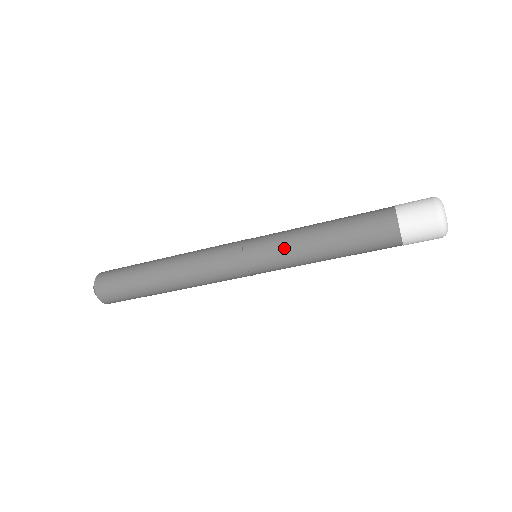
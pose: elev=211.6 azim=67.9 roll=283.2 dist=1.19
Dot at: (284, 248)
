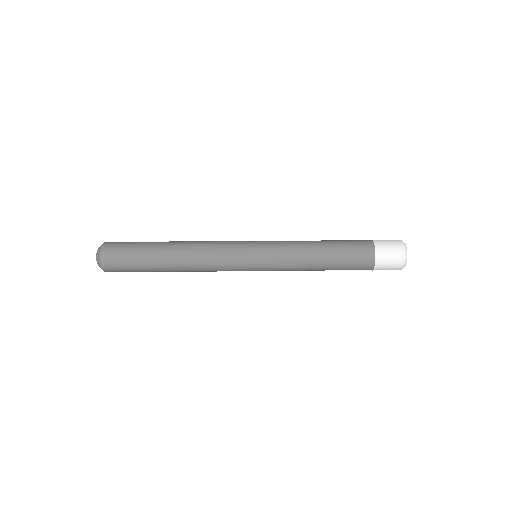
Dot at: (285, 263)
